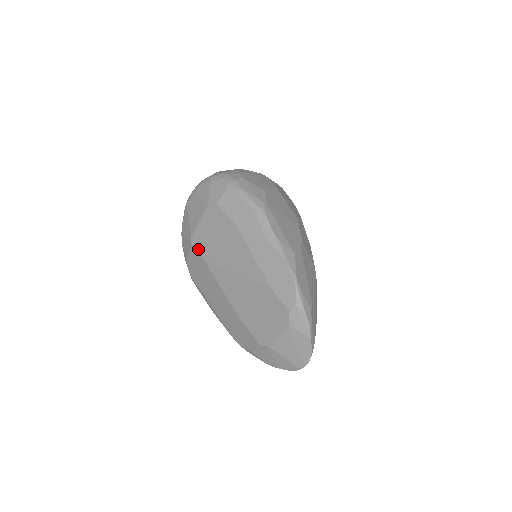
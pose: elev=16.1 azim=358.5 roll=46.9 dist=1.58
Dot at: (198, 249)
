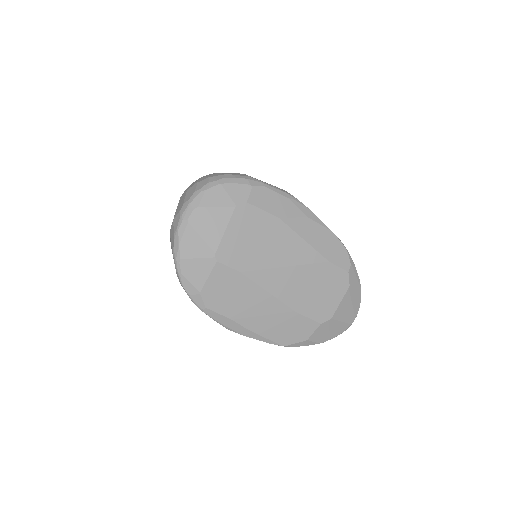
Dot at: (229, 263)
